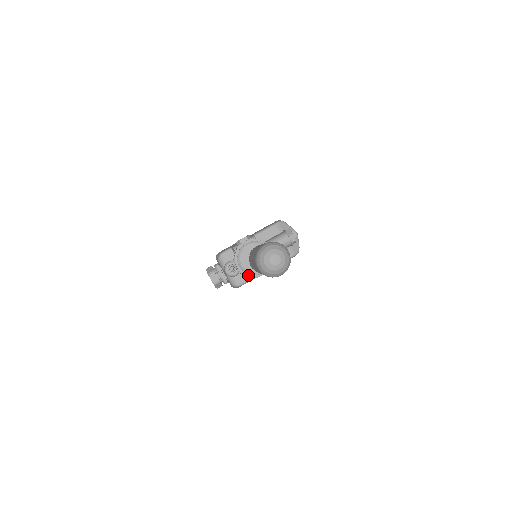
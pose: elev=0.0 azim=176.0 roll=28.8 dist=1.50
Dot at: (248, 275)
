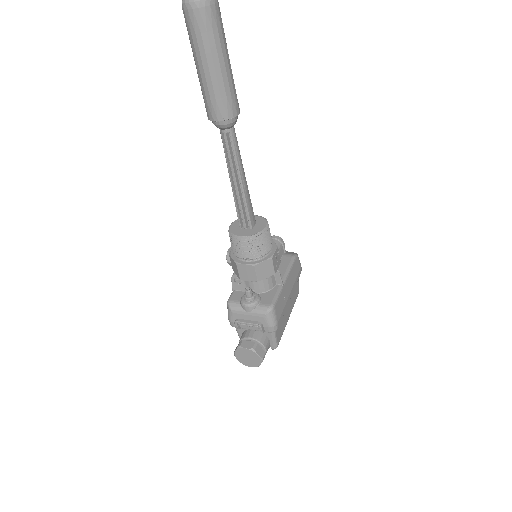
Dot at: (262, 261)
